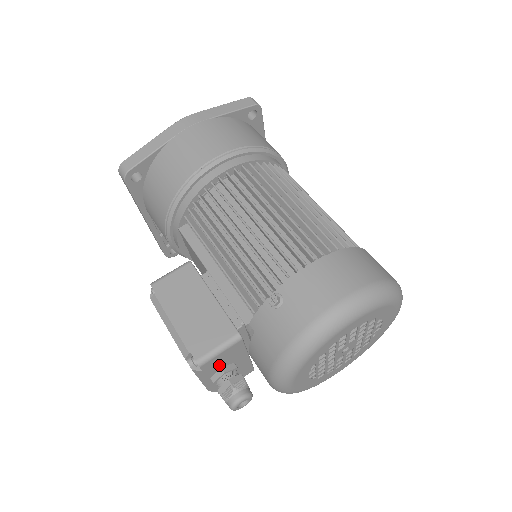
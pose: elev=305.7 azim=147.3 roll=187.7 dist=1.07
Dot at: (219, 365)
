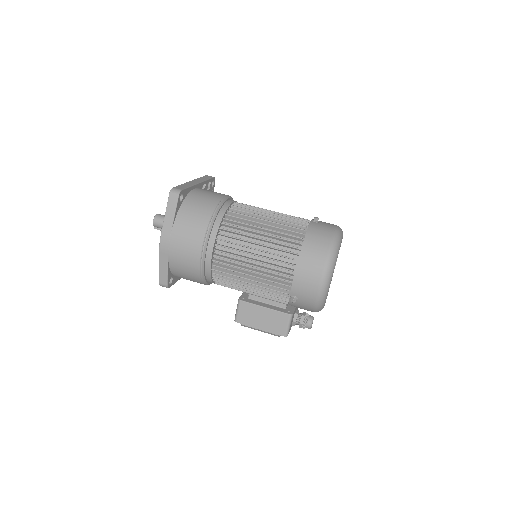
Dot at: occluded
